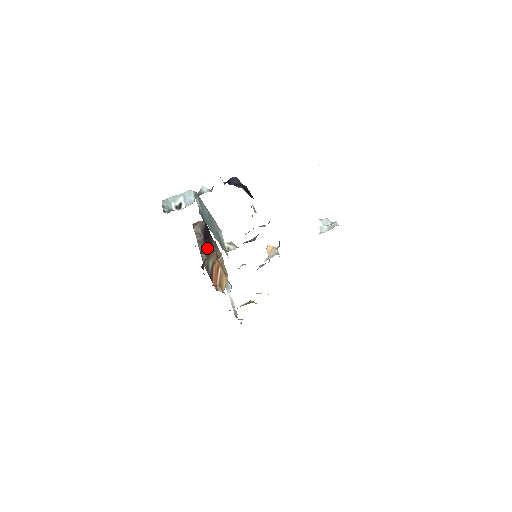
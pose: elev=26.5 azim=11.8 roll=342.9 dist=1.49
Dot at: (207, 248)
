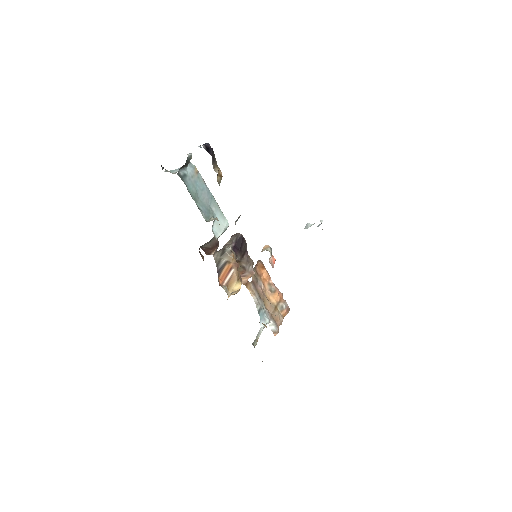
Dot at: (226, 247)
